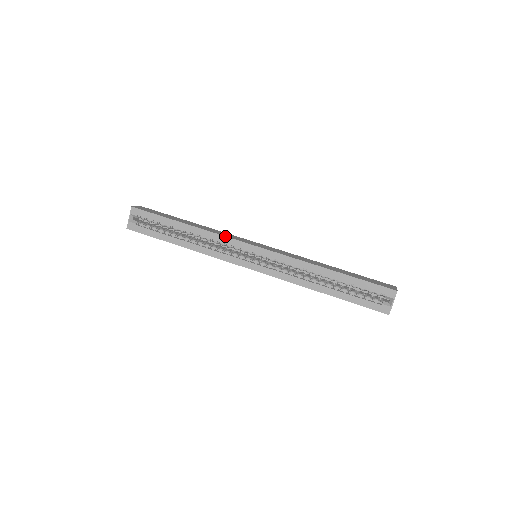
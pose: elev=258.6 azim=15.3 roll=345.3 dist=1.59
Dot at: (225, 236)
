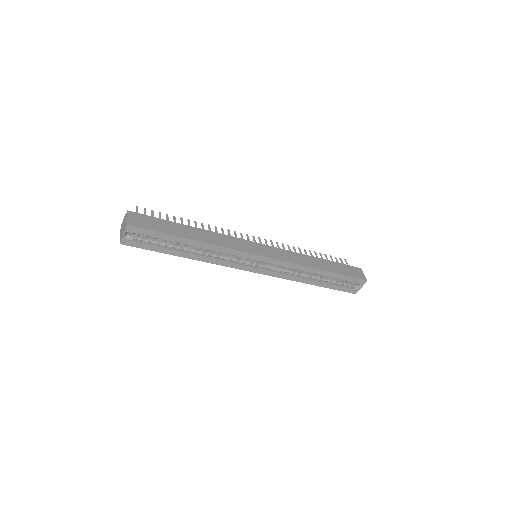
Dot at: (235, 250)
